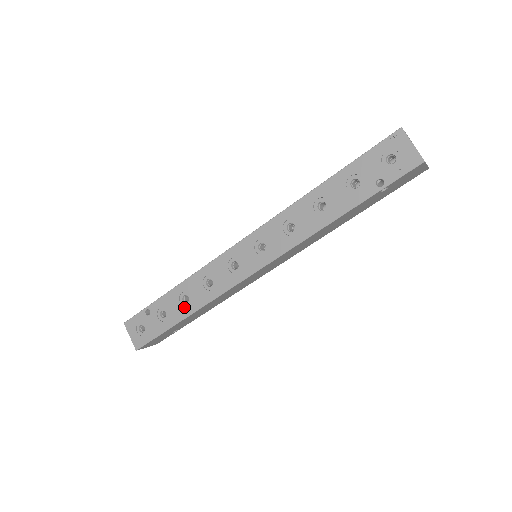
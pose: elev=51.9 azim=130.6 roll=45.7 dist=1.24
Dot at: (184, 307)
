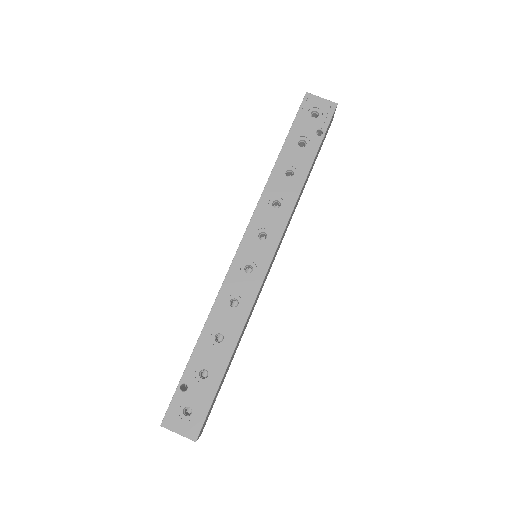
Dot at: (223, 346)
